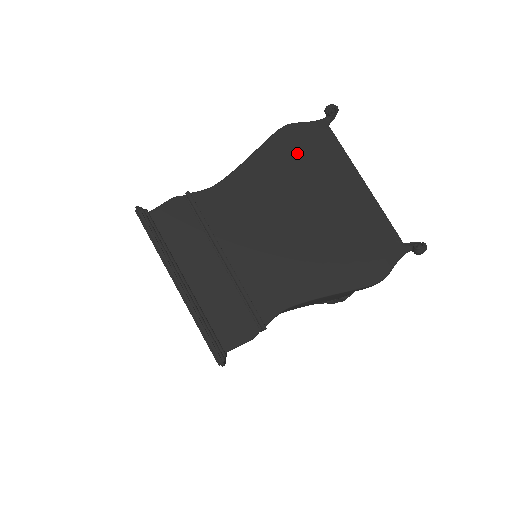
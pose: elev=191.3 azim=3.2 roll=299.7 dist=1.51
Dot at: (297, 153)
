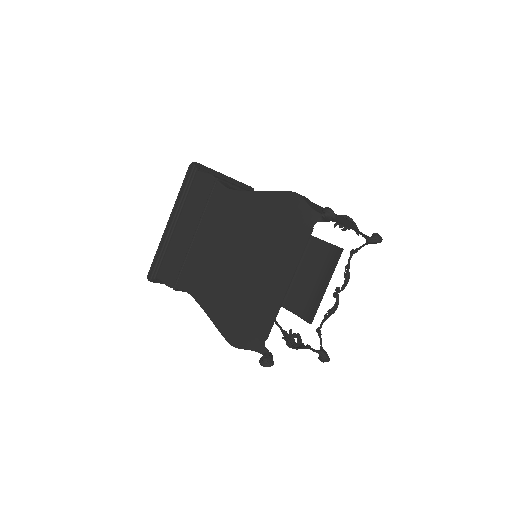
Dot at: (280, 219)
